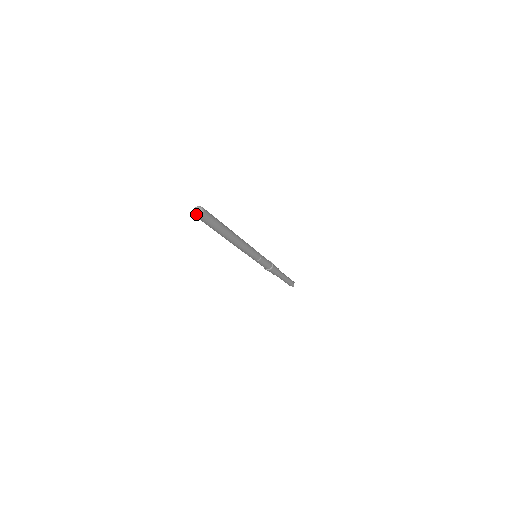
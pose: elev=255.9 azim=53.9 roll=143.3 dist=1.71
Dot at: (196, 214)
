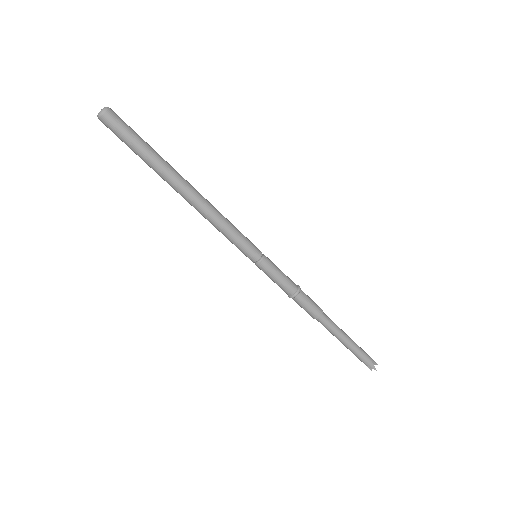
Dot at: (98, 114)
